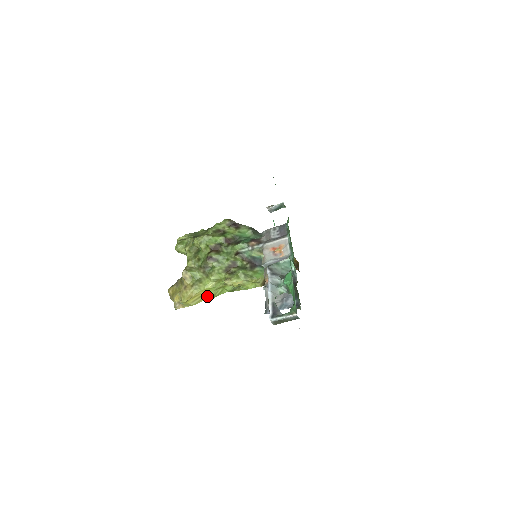
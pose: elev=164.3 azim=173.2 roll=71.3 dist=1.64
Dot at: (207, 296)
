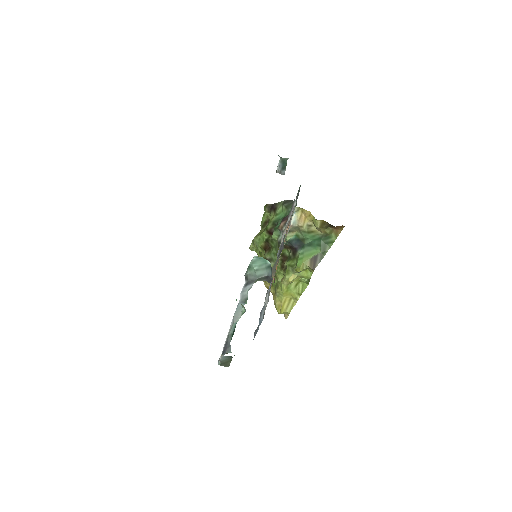
Dot at: (294, 297)
